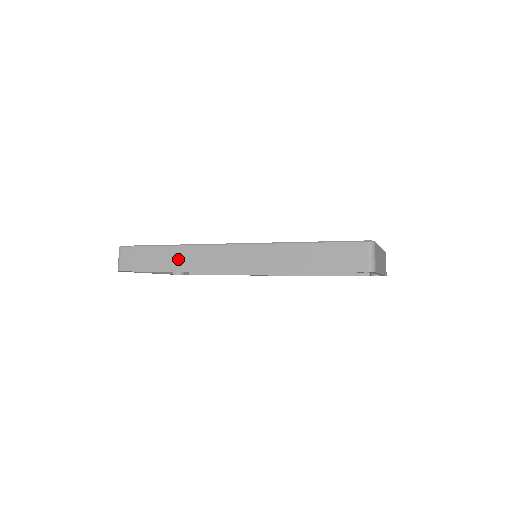
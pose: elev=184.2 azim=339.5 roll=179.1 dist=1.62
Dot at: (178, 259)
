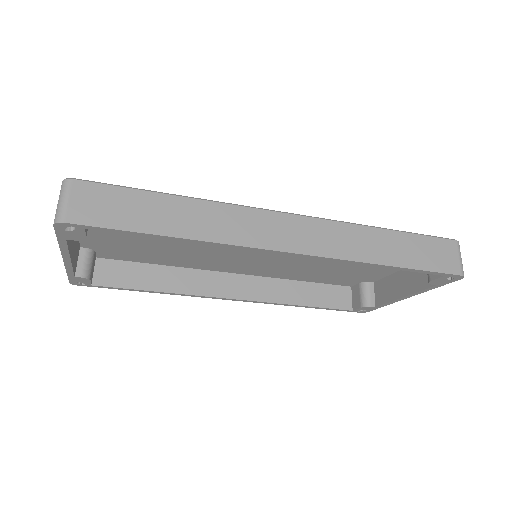
Dot at: (197, 220)
